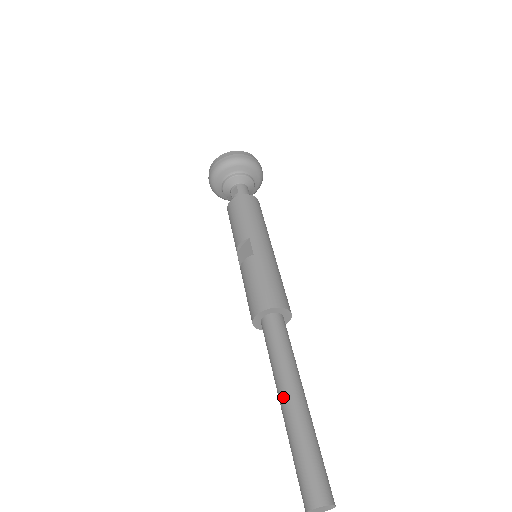
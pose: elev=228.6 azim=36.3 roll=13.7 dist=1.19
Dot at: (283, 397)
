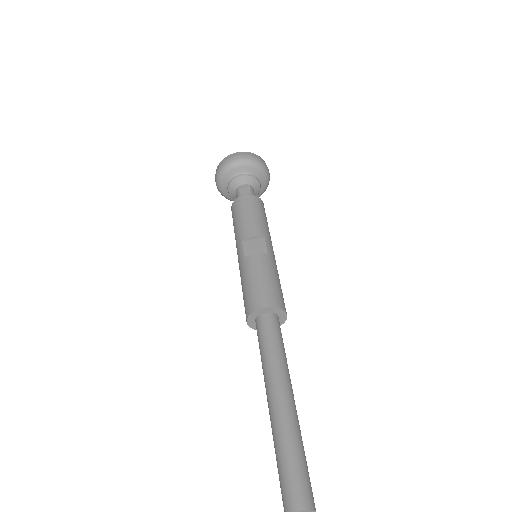
Dot at: (281, 394)
